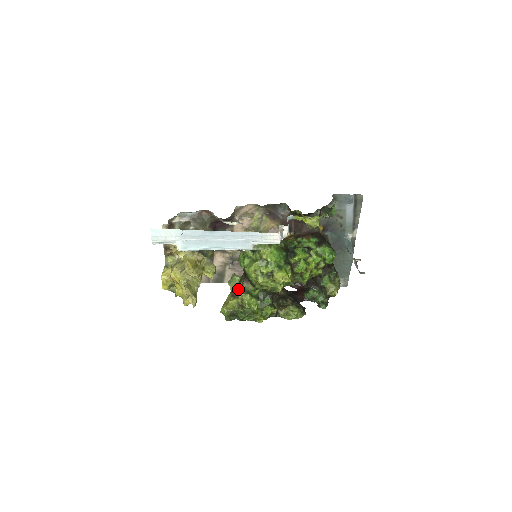
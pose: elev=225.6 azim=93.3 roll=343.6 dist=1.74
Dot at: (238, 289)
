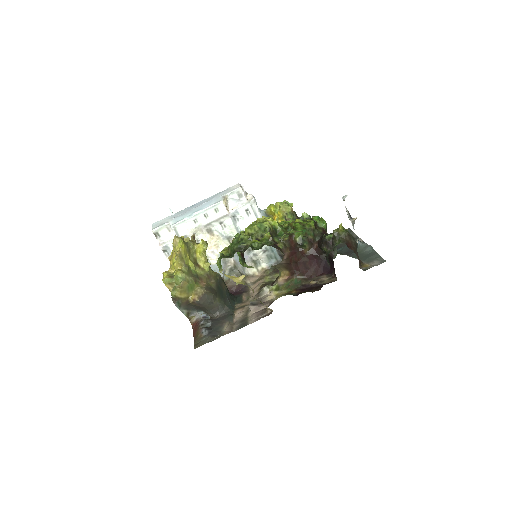
Dot at: occluded
